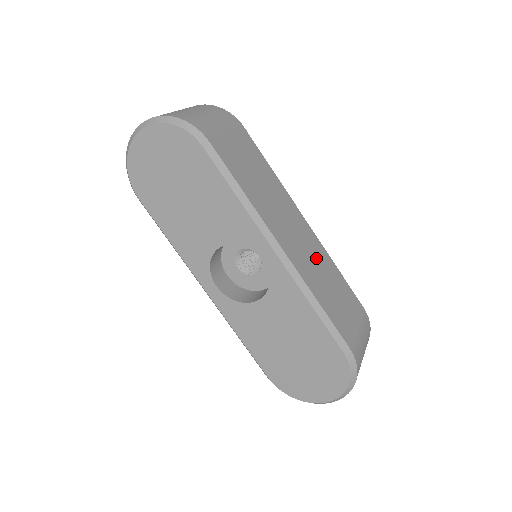
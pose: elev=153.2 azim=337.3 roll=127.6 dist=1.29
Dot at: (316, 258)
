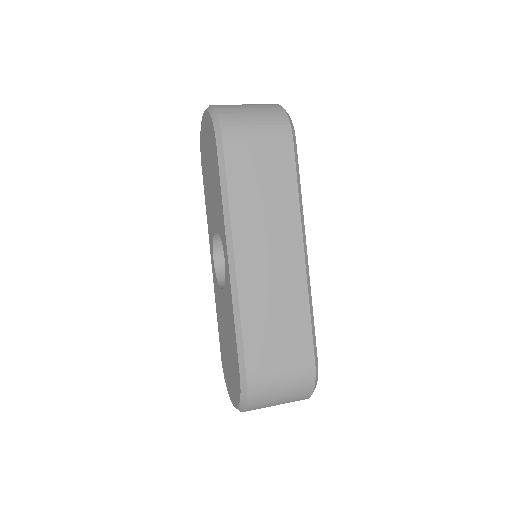
Dot at: (282, 287)
